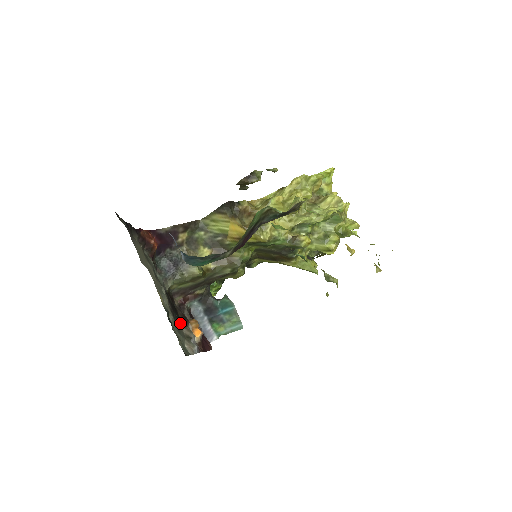
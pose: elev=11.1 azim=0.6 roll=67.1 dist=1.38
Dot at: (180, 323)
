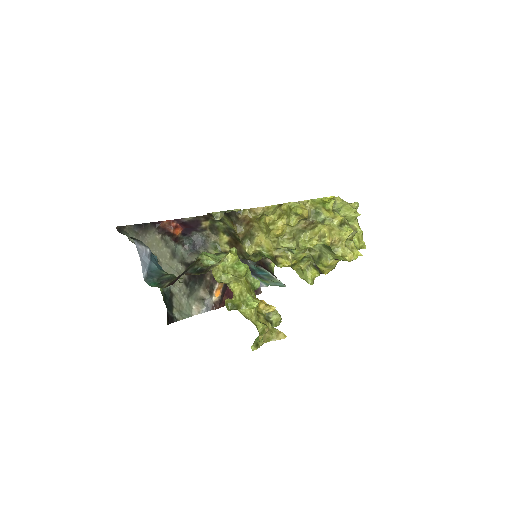
Dot at: (201, 286)
